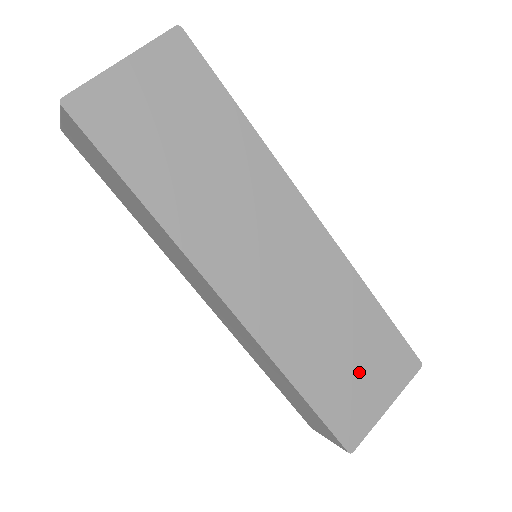
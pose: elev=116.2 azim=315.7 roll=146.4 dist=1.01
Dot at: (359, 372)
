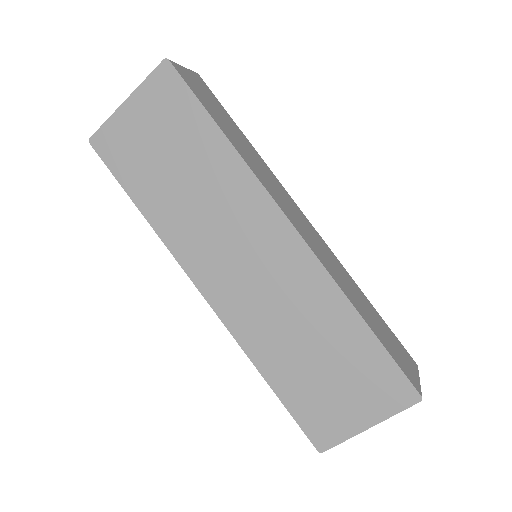
Dot at: (335, 385)
